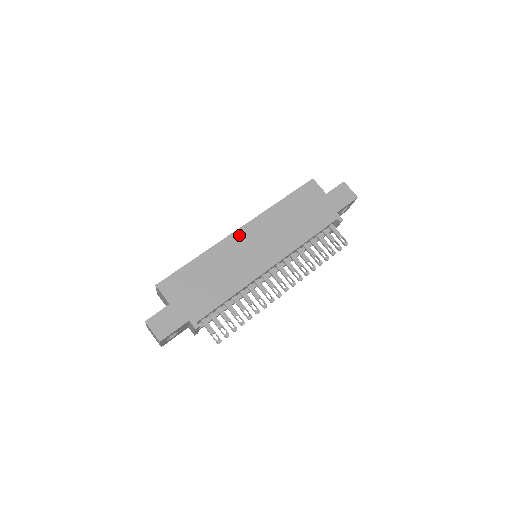
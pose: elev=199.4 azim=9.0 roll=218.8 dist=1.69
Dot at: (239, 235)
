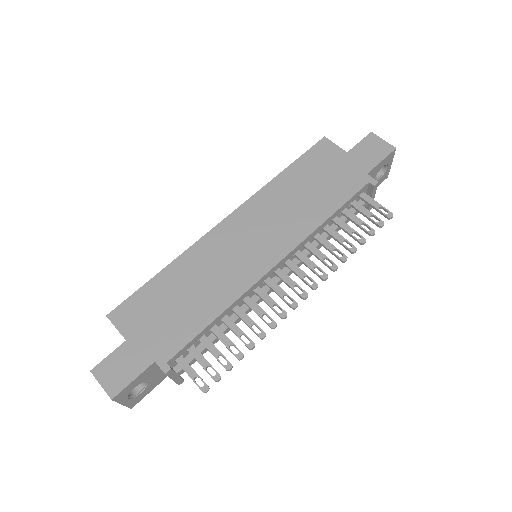
Dot at: (224, 228)
